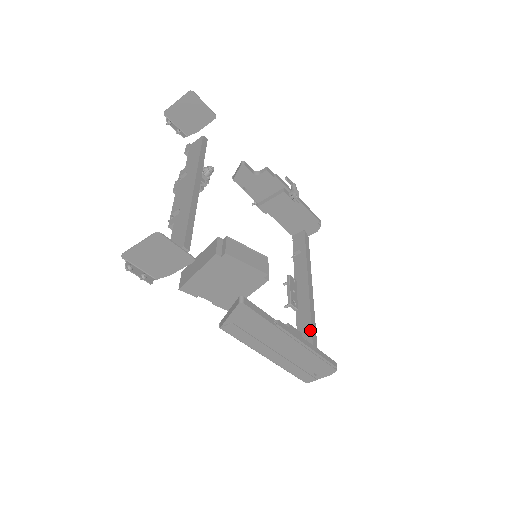
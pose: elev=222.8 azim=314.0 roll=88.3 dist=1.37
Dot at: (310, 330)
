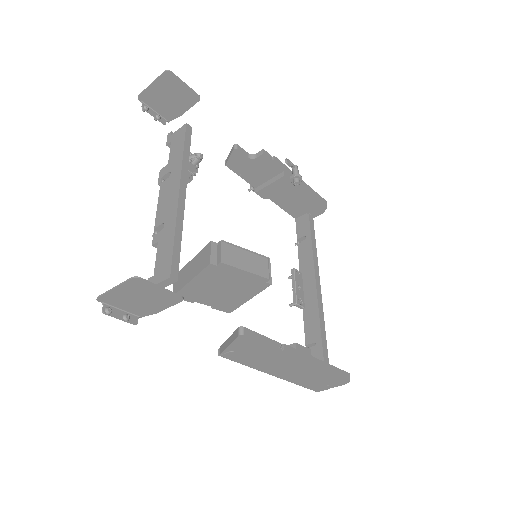
Dot at: (319, 333)
